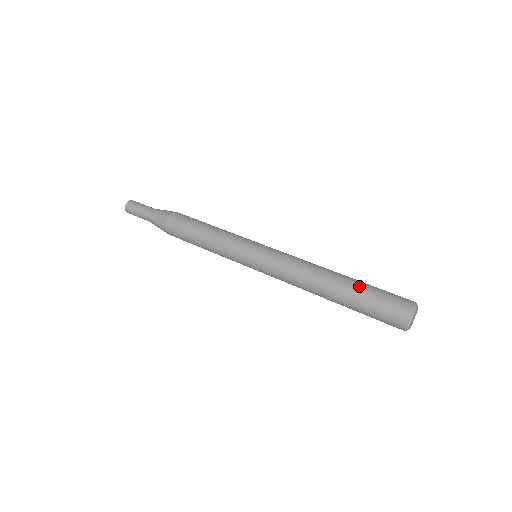
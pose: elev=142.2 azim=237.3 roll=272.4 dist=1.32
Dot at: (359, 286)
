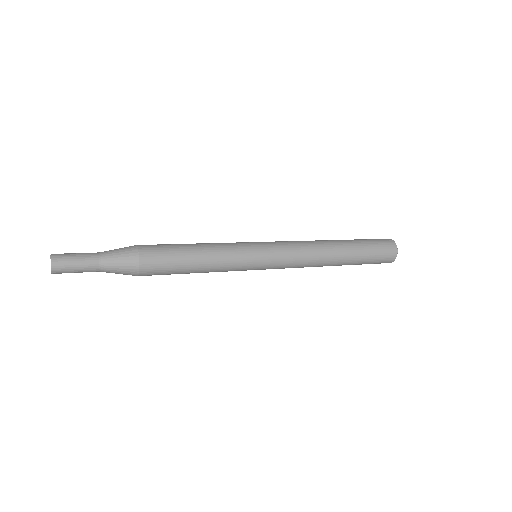
Dot at: (359, 247)
